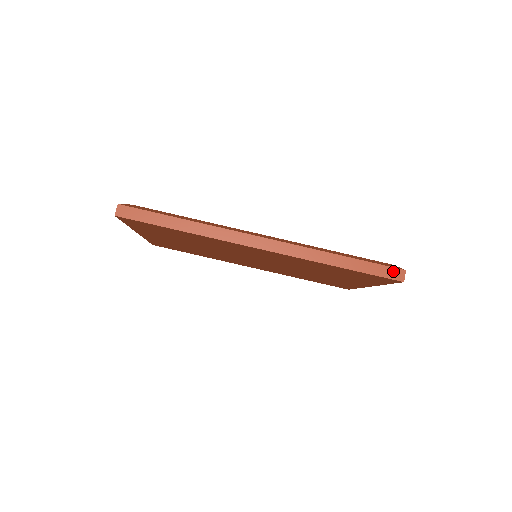
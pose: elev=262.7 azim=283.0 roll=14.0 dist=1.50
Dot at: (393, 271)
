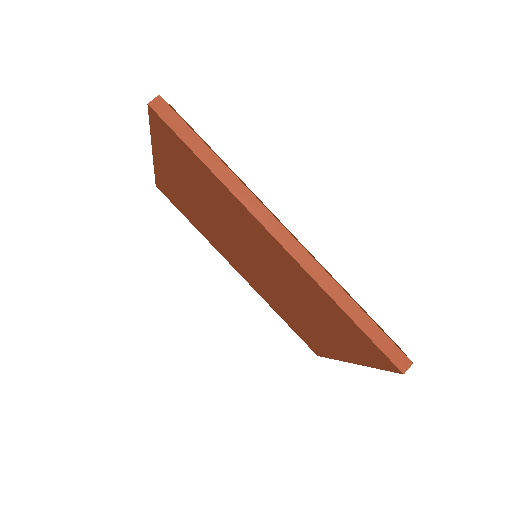
Dot at: (399, 355)
